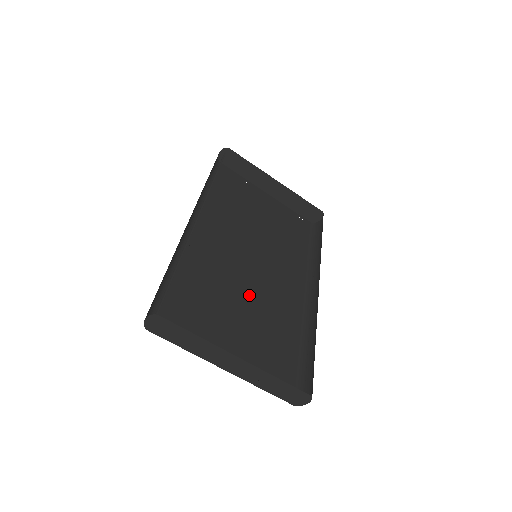
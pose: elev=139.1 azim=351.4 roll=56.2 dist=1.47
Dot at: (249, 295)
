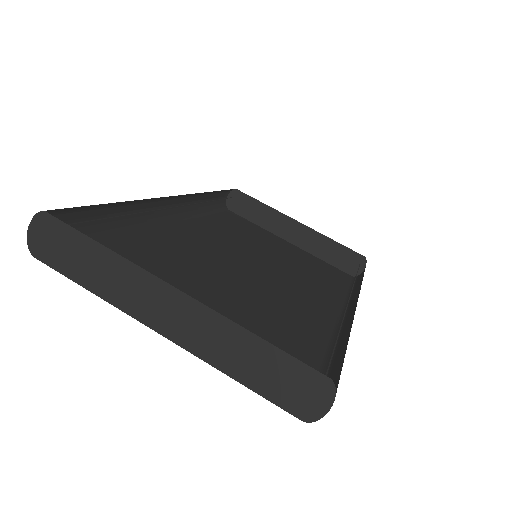
Dot at: (239, 290)
